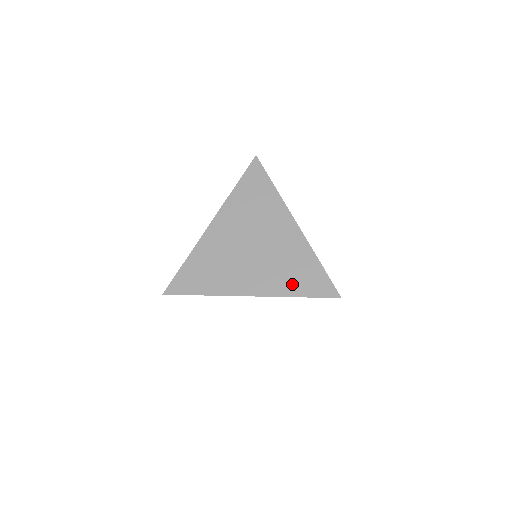
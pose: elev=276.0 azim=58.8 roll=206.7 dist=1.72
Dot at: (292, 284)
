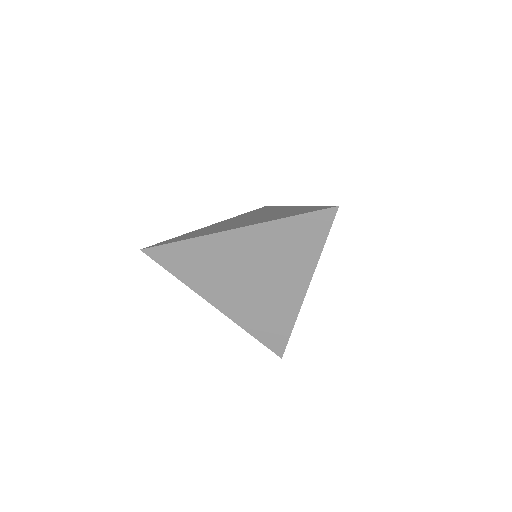
Dot at: (256, 325)
